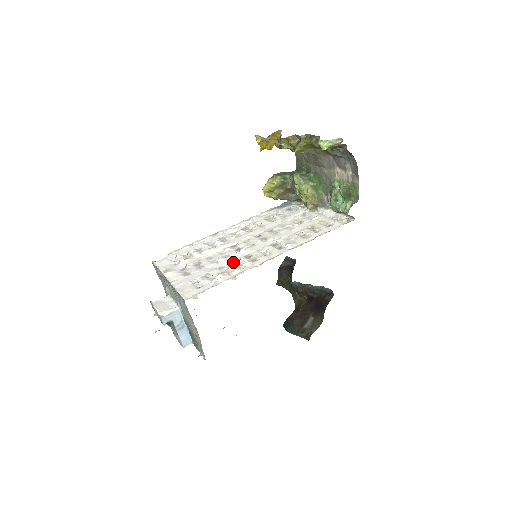
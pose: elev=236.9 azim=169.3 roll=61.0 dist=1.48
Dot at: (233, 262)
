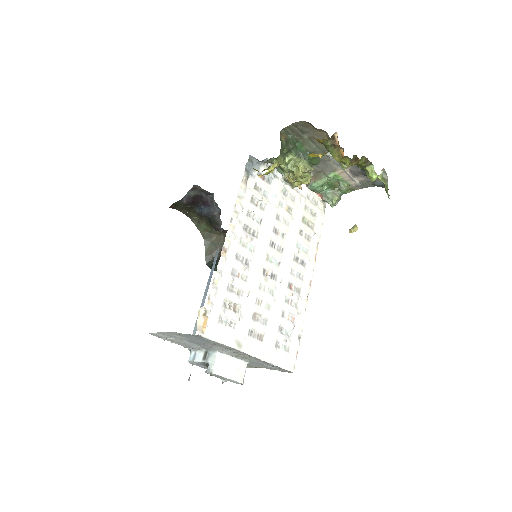
Dot at: (285, 300)
